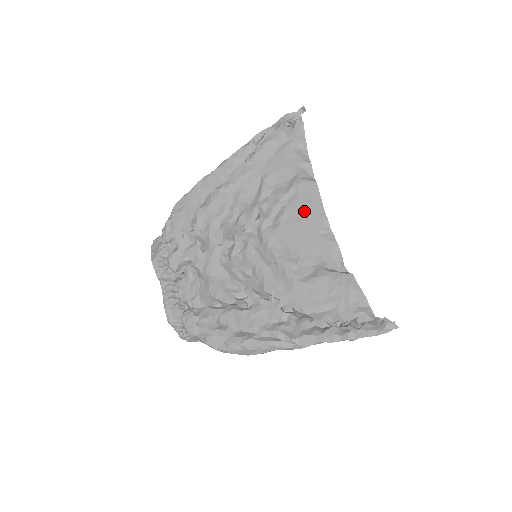
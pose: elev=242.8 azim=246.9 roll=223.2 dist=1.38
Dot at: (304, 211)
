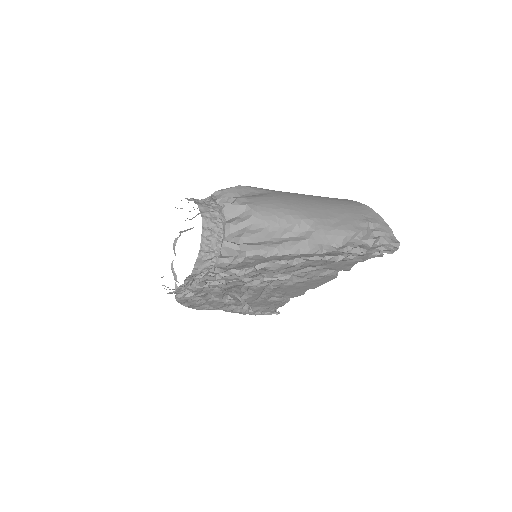
Dot at: (312, 284)
